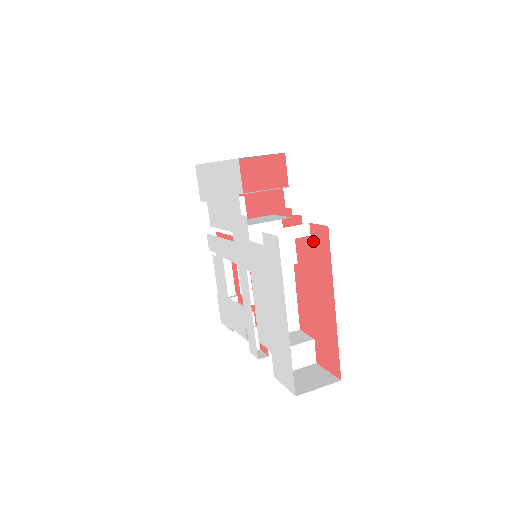
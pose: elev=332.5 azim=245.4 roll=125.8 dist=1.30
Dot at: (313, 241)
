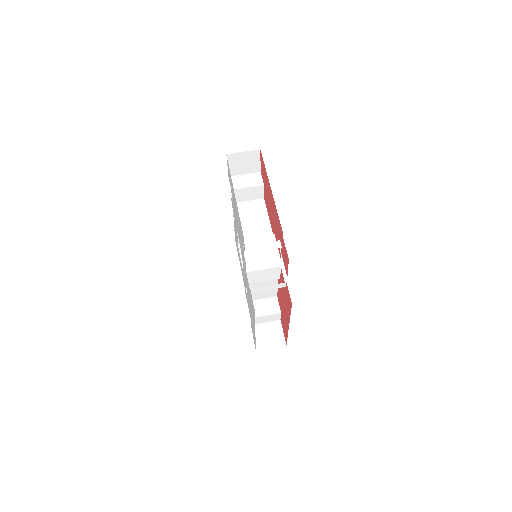
Dot at: (286, 291)
